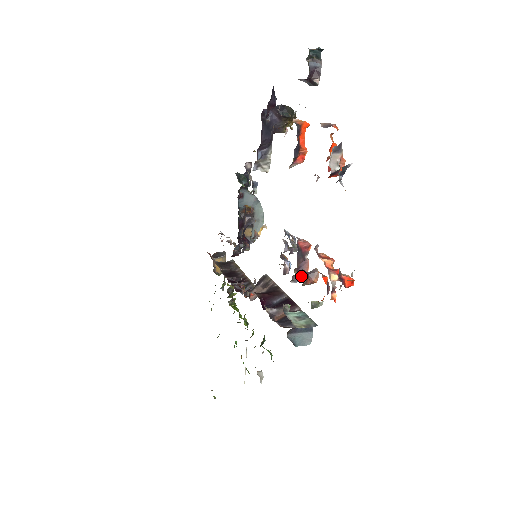
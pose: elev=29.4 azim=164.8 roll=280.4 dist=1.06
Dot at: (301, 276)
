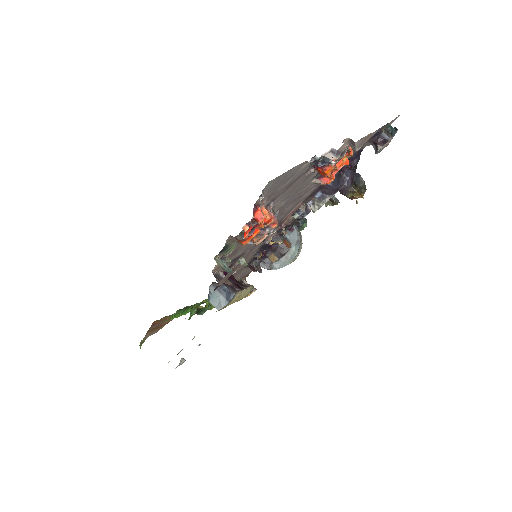
Dot at: occluded
